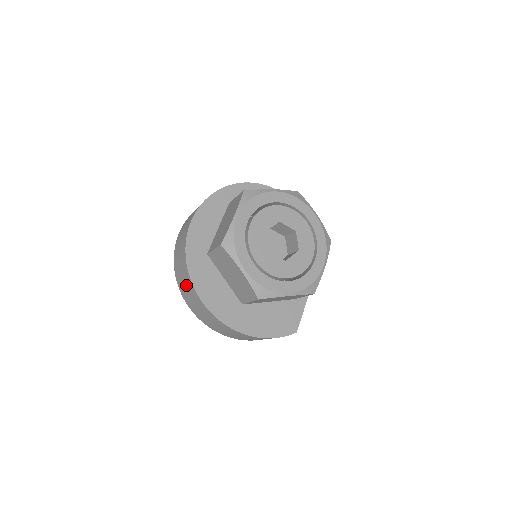
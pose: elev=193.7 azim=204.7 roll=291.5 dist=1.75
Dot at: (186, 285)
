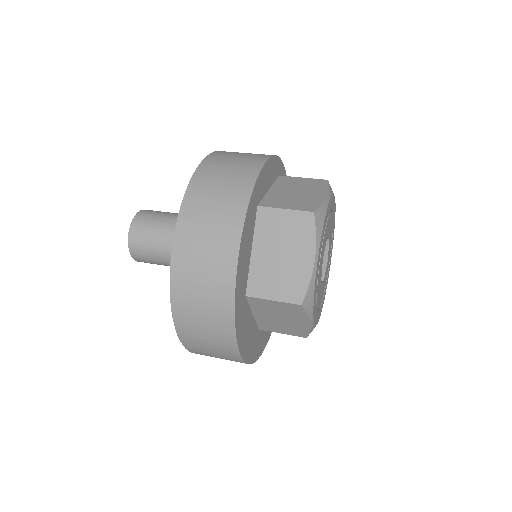
Dot at: (213, 340)
